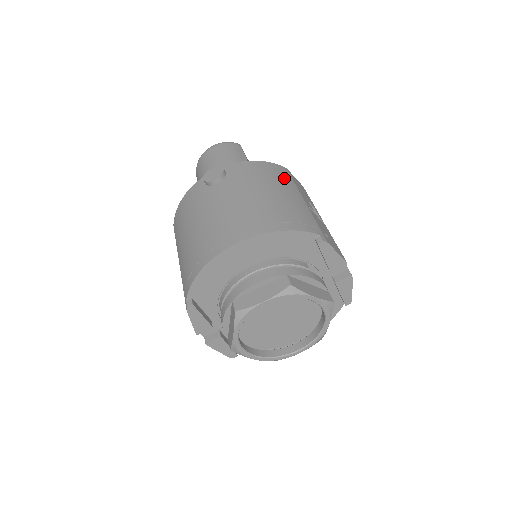
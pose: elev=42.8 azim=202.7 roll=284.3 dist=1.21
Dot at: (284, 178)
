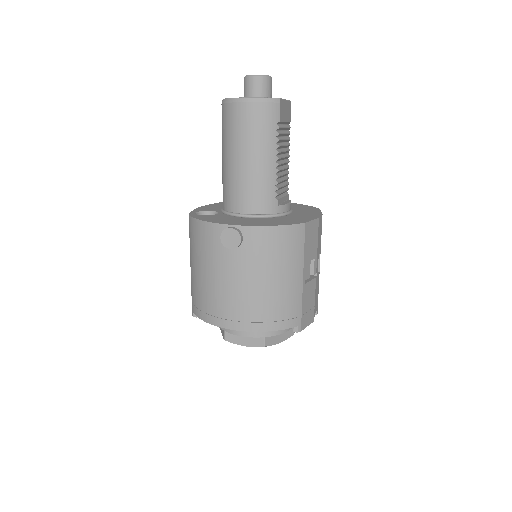
Dot at: (295, 250)
